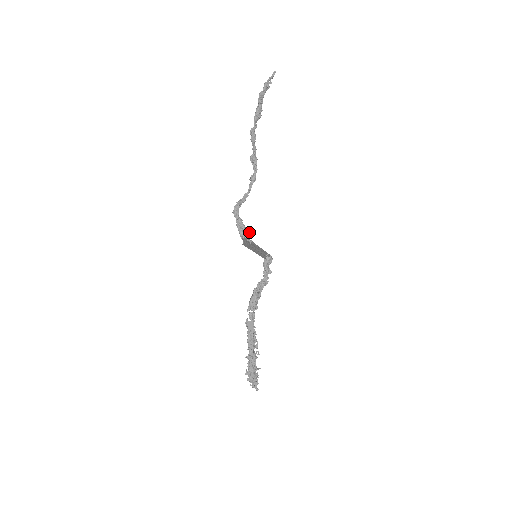
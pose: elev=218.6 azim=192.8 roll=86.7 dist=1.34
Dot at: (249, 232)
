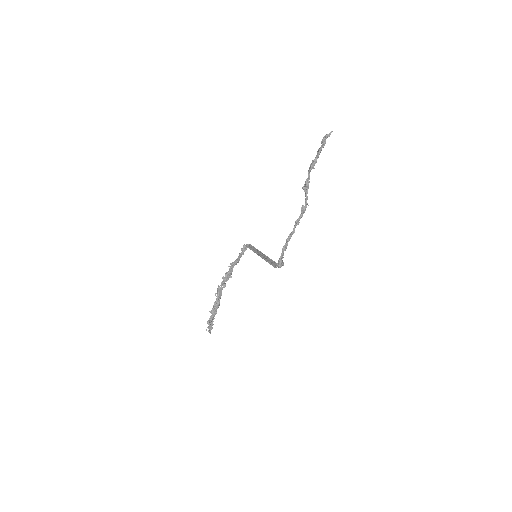
Dot at: (283, 262)
